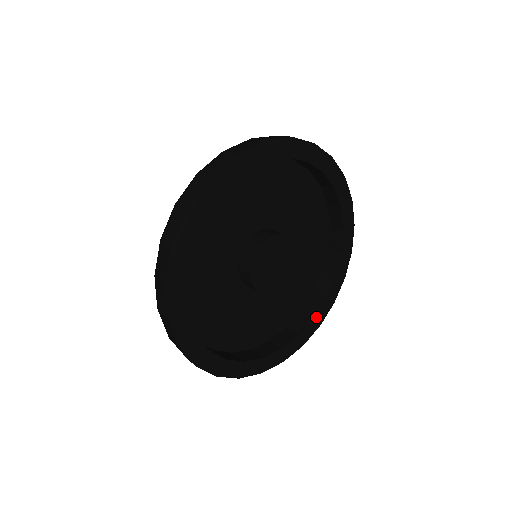
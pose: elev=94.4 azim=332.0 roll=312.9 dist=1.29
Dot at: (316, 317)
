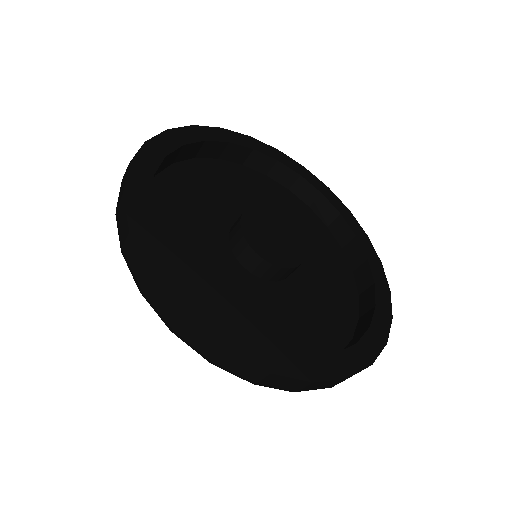
Dot at: (378, 307)
